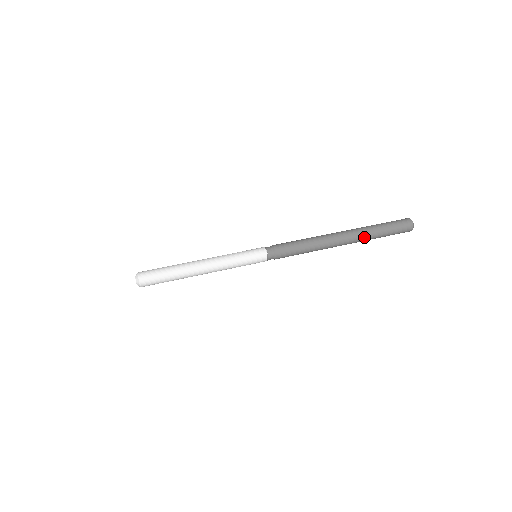
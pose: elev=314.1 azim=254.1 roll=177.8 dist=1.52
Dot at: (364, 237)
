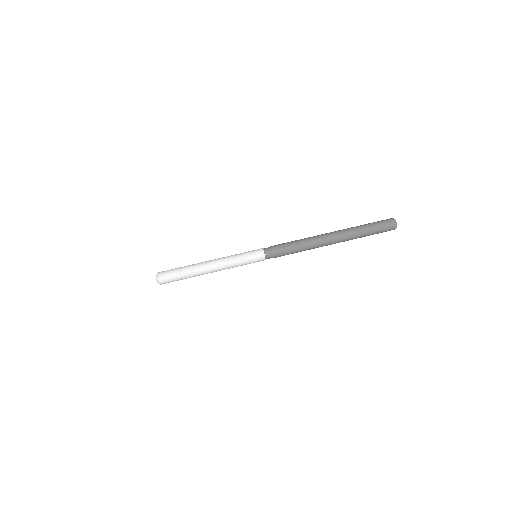
Dot at: (351, 239)
